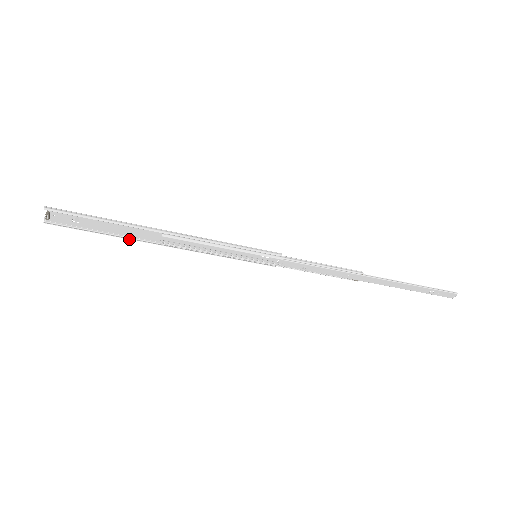
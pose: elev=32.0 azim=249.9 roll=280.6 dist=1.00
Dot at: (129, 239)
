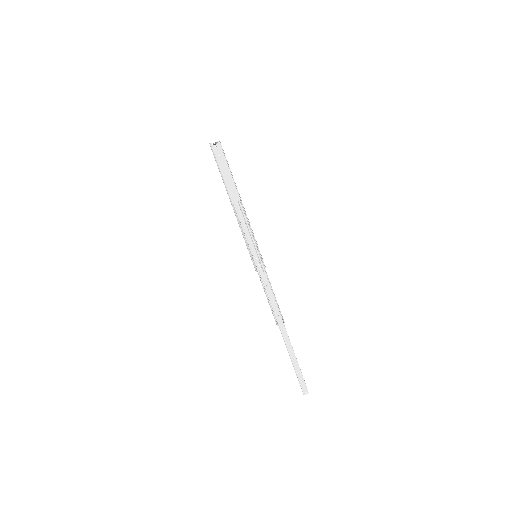
Dot at: (226, 186)
